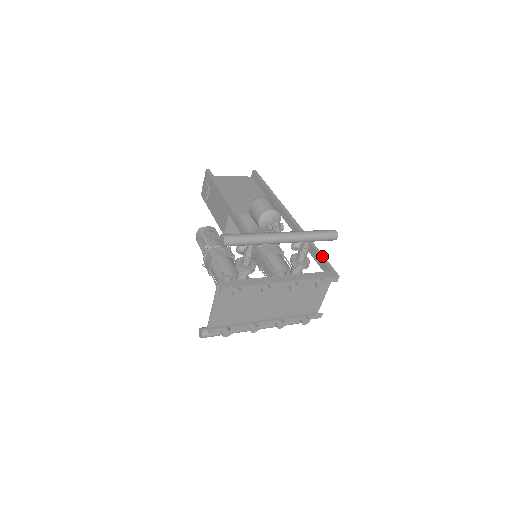
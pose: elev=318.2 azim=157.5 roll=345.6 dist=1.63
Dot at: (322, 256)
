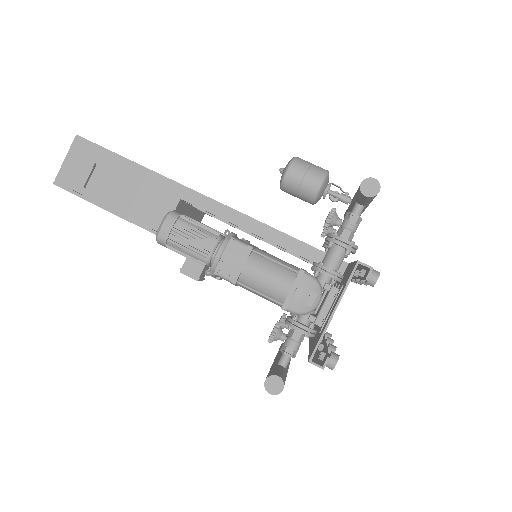
Dot at: occluded
